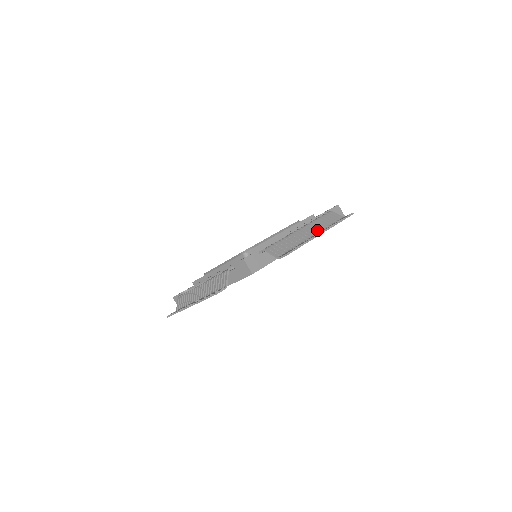
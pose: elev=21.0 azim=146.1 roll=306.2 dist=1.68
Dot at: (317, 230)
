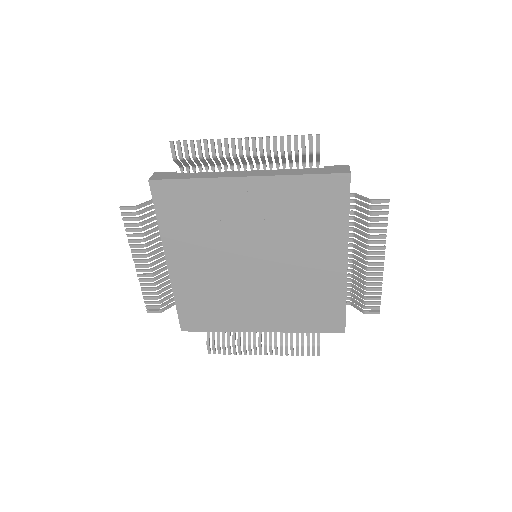
Dot at: (260, 156)
